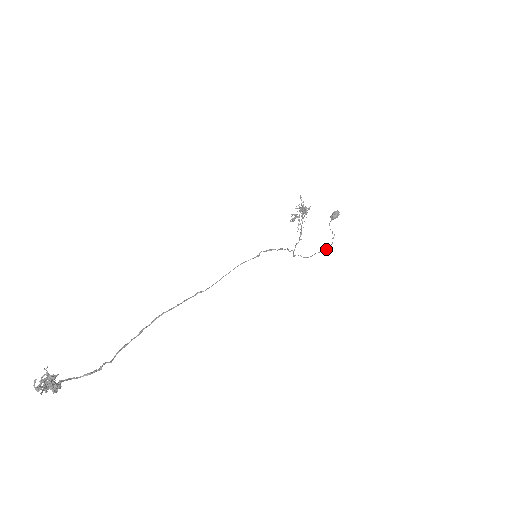
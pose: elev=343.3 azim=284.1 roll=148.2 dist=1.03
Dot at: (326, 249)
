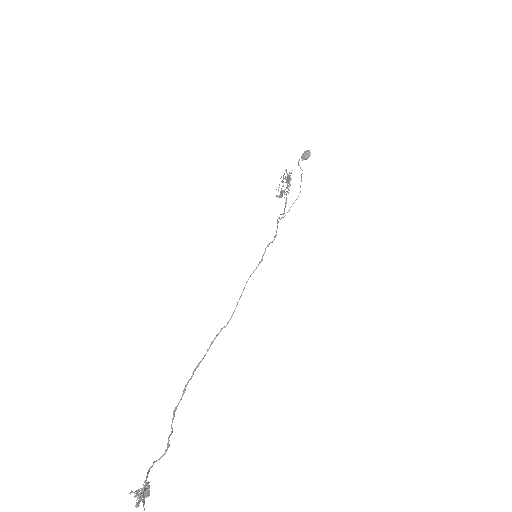
Dot at: occluded
